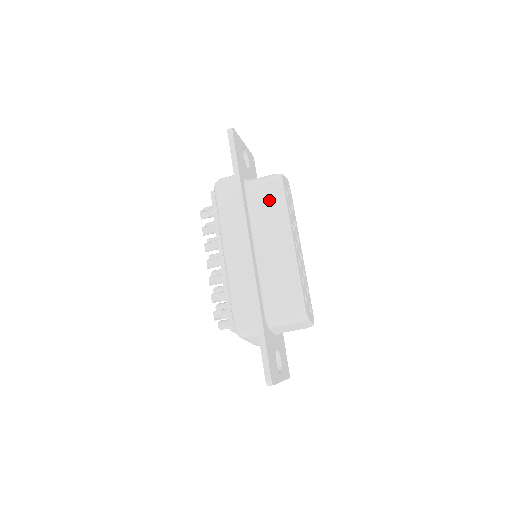
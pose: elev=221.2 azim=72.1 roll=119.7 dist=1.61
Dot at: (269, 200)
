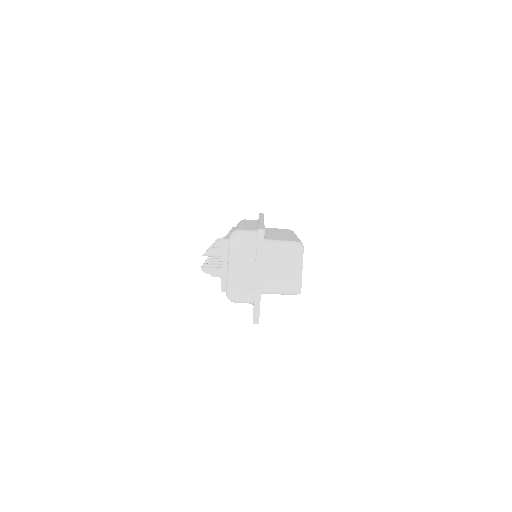
Dot at: occluded
